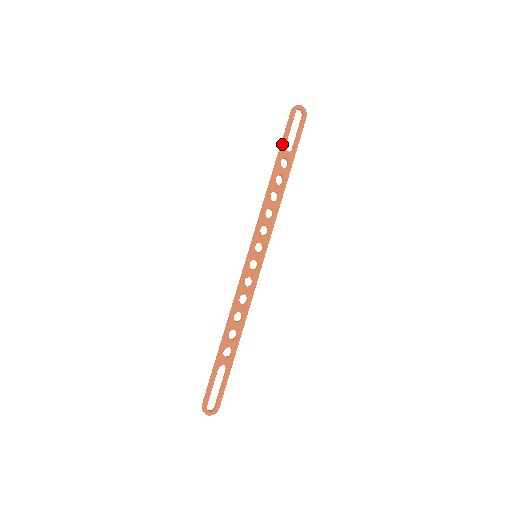
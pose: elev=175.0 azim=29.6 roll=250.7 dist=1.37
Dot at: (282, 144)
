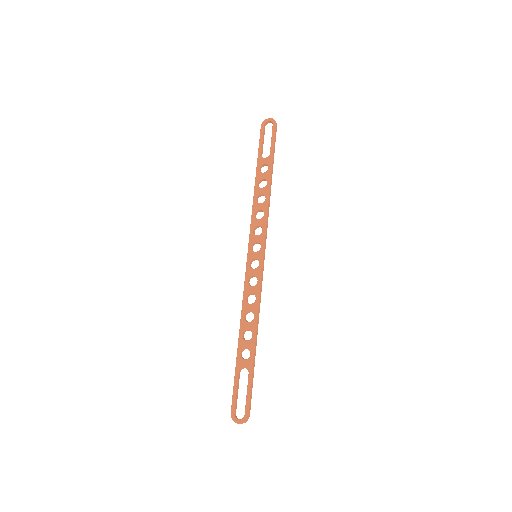
Dot at: occluded
